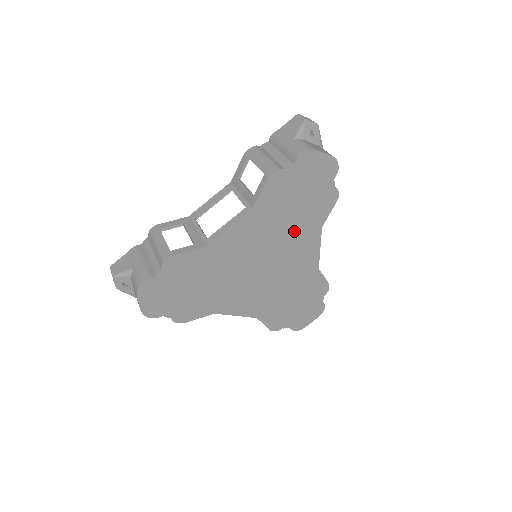
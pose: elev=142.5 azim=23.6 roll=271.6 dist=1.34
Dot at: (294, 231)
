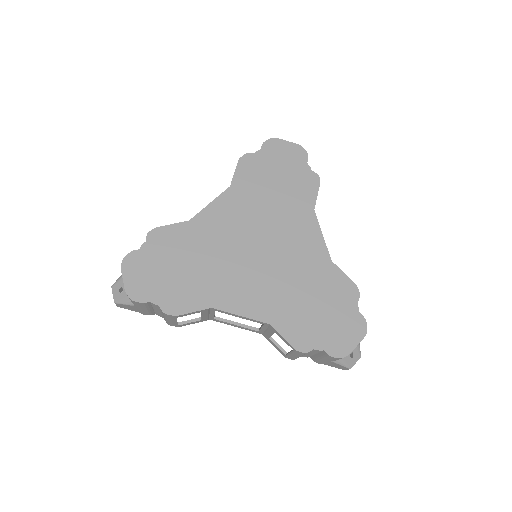
Dot at: (283, 212)
